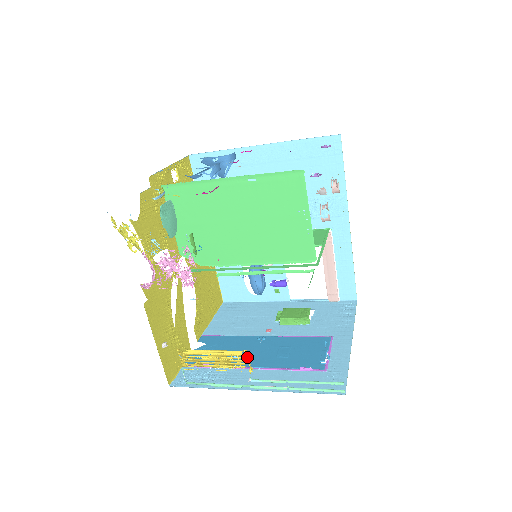
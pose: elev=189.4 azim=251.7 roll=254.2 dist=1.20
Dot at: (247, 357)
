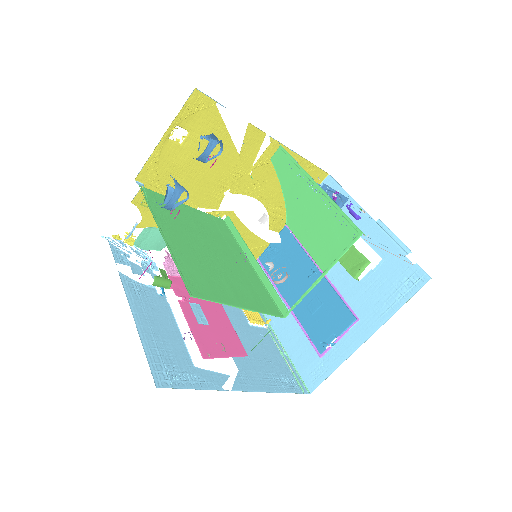
Dot at: (292, 287)
